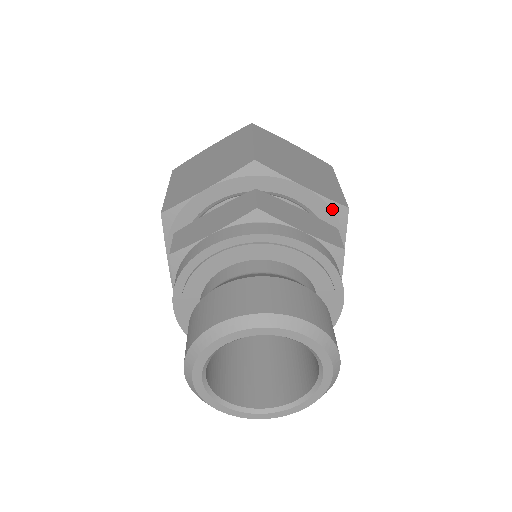
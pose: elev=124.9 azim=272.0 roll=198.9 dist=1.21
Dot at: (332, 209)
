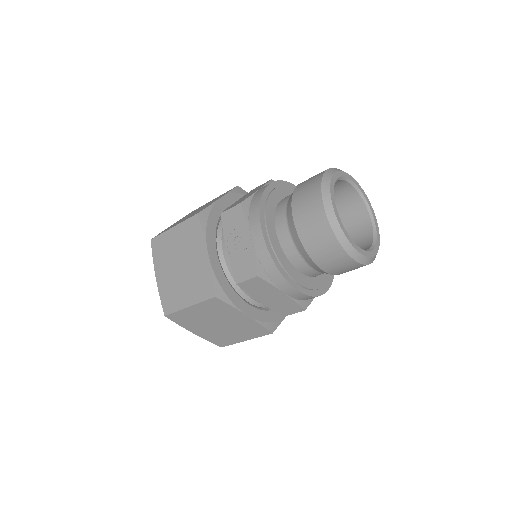
Dot at: occluded
